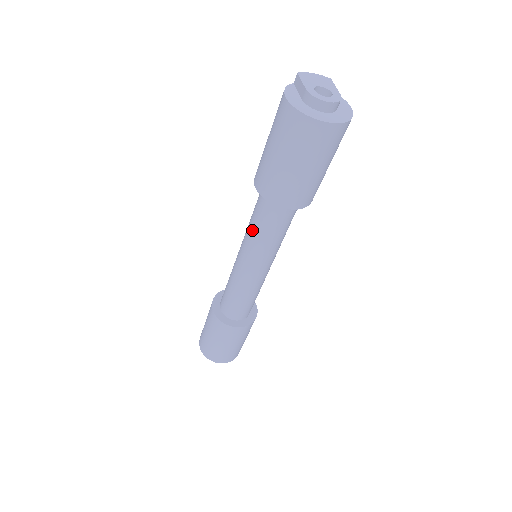
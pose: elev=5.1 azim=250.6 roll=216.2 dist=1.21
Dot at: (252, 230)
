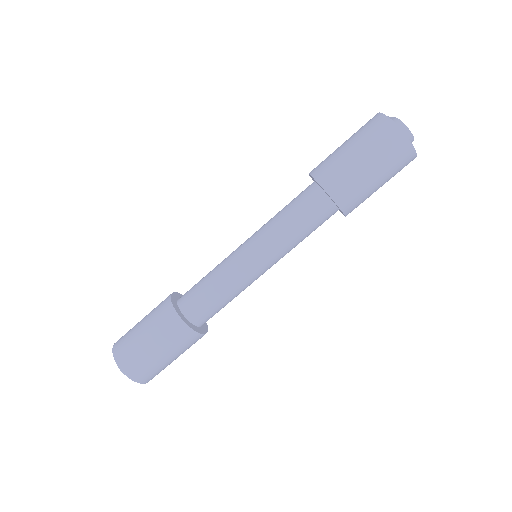
Dot at: (278, 217)
